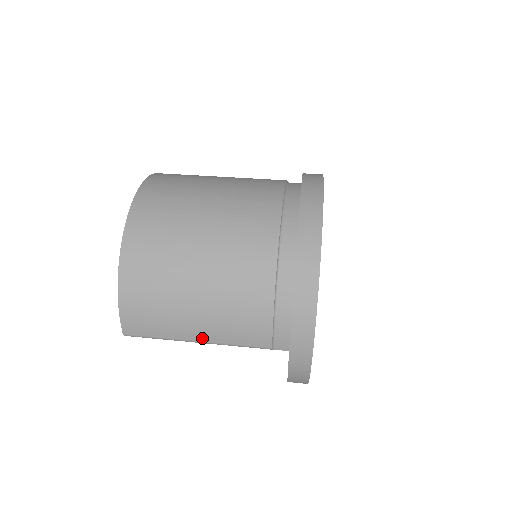
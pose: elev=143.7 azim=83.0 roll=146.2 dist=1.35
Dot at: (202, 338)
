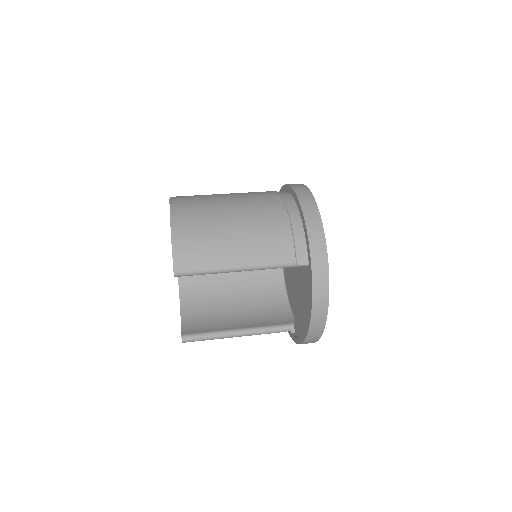
Dot at: (241, 262)
